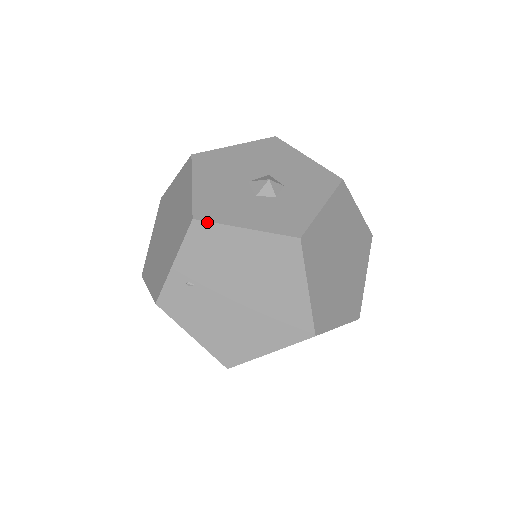
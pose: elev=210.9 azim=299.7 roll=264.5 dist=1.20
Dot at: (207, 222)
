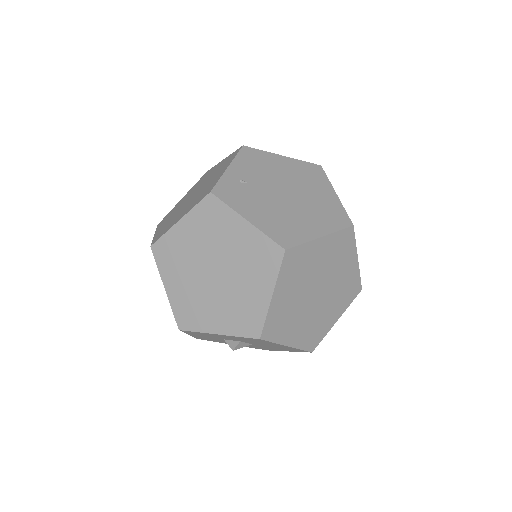
Dot at: (254, 149)
